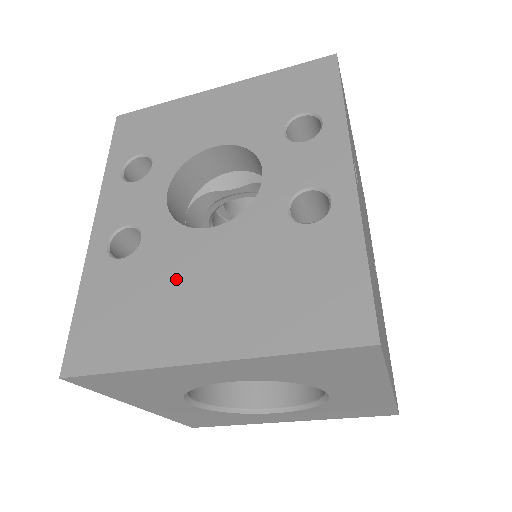
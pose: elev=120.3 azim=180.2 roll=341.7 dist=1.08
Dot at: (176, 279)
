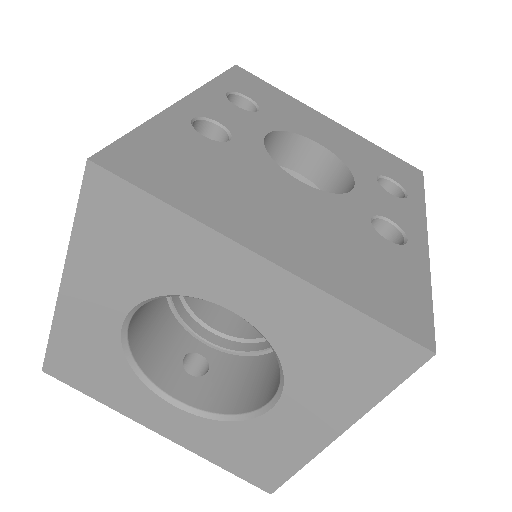
Dot at: (256, 186)
